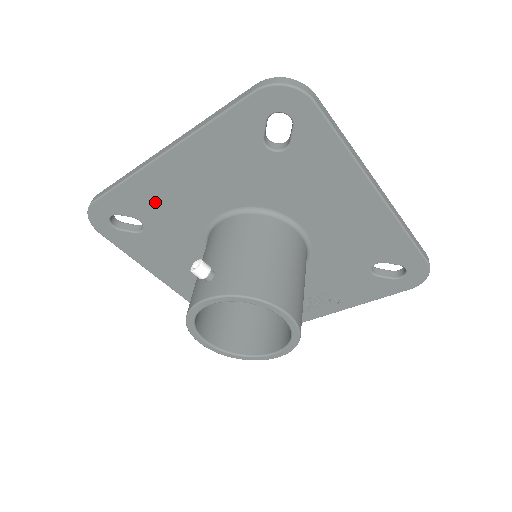
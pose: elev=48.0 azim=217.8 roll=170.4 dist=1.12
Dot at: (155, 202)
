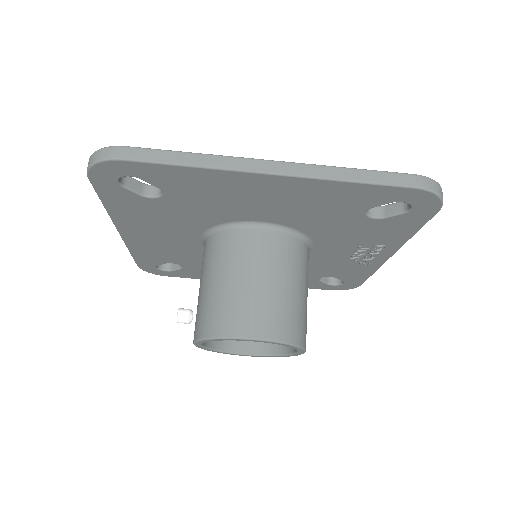
Dot at: (160, 252)
